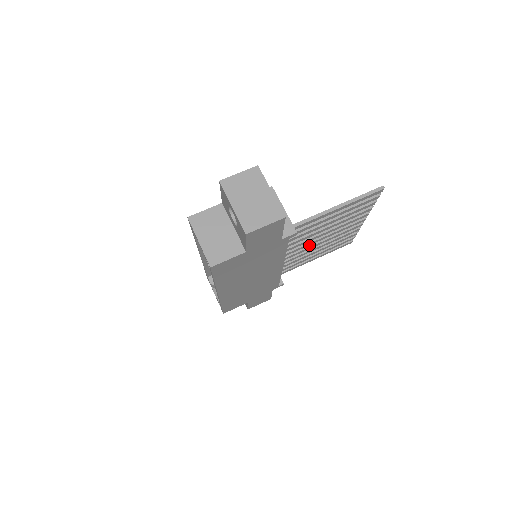
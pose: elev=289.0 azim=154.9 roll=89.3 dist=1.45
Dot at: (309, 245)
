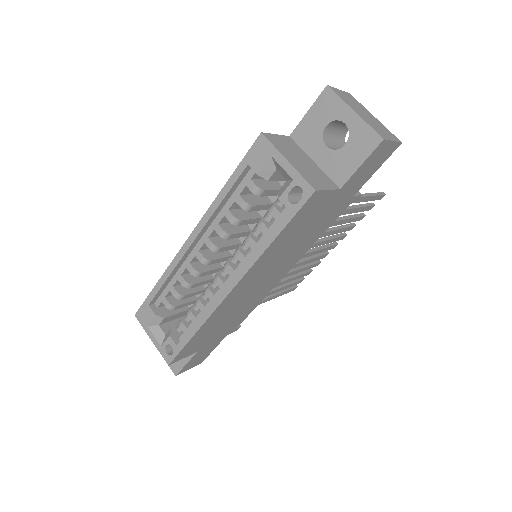
Dot at: occluded
